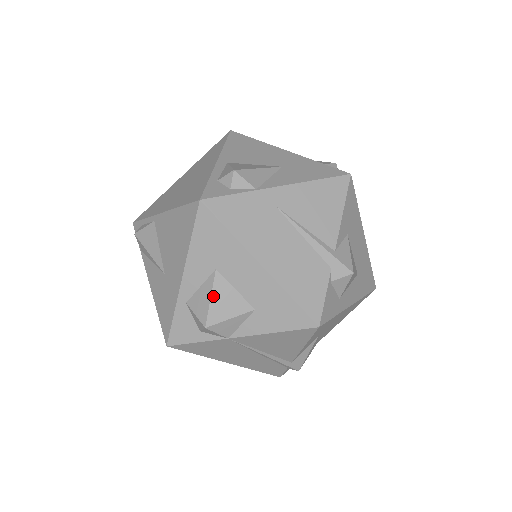
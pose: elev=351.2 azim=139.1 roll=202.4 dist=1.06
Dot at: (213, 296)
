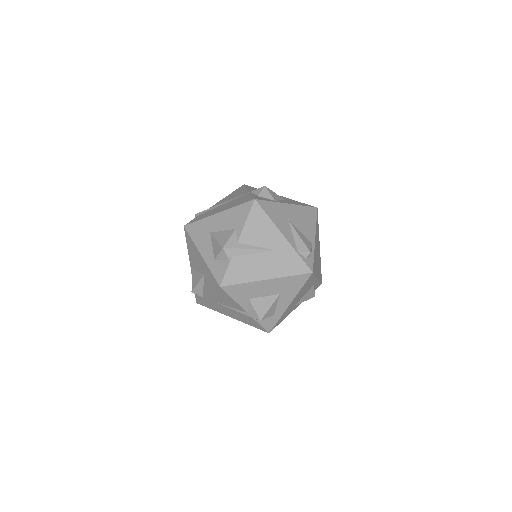
Dot at: occluded
